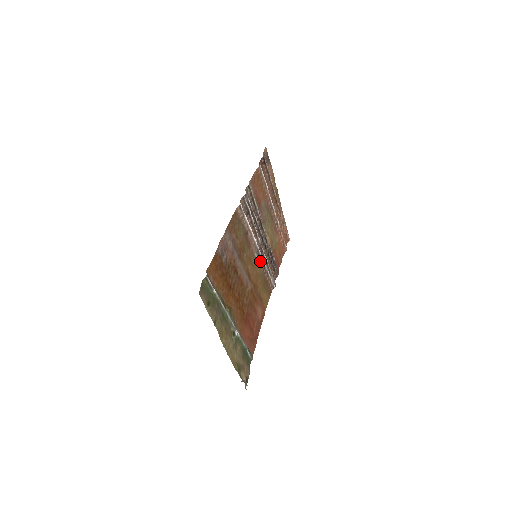
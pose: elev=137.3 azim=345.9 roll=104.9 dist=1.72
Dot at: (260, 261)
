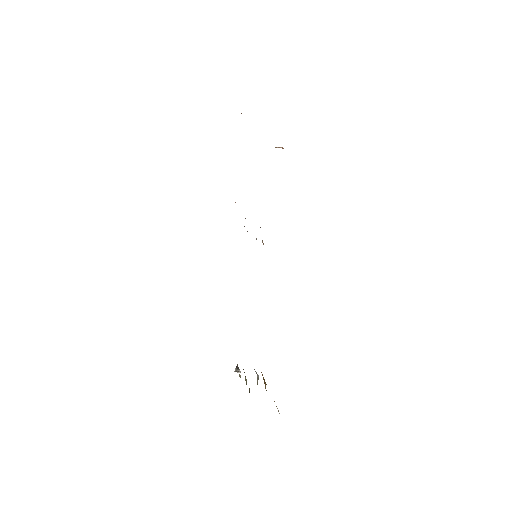
Dot at: occluded
